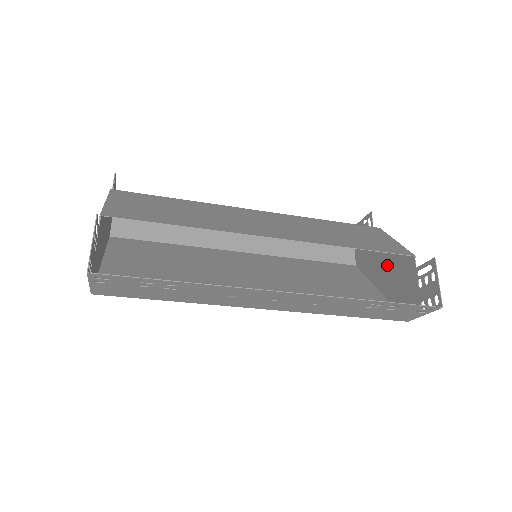
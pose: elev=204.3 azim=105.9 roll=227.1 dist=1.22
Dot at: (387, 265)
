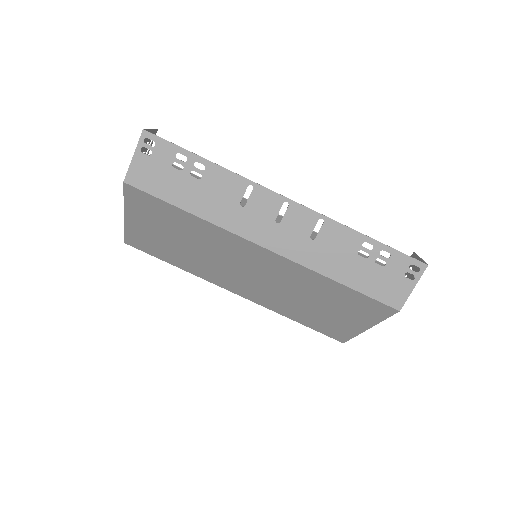
Dot at: occluded
